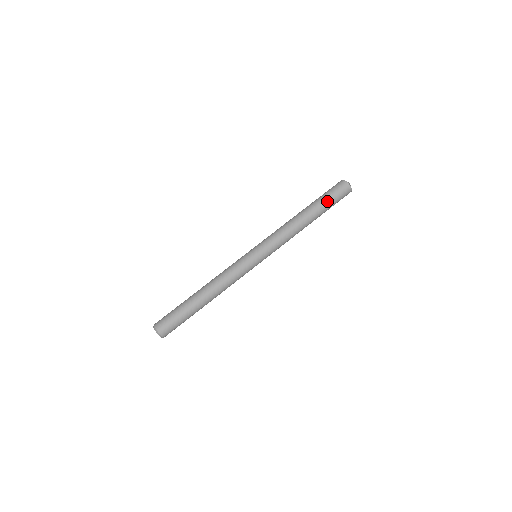
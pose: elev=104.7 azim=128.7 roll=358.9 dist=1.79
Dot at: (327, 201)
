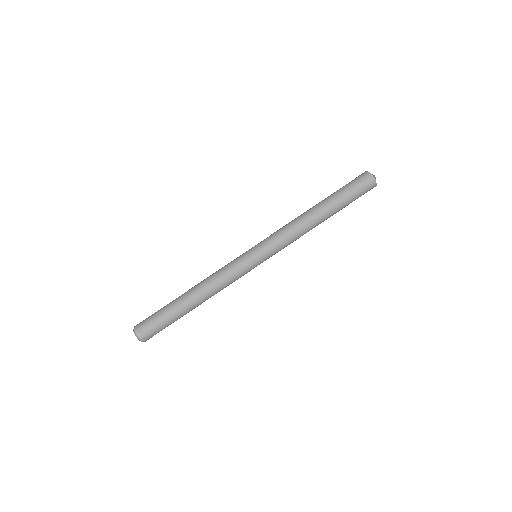
Dot at: (348, 203)
